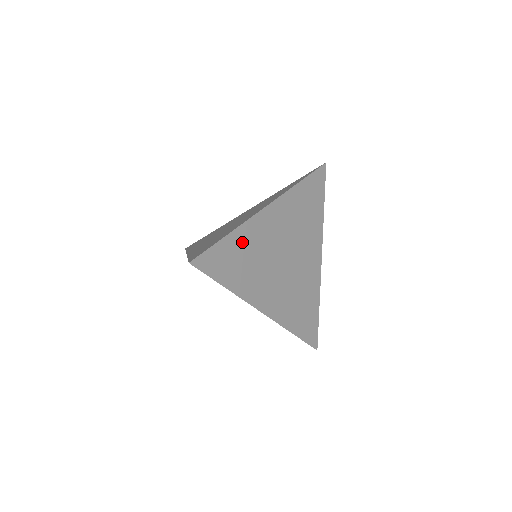
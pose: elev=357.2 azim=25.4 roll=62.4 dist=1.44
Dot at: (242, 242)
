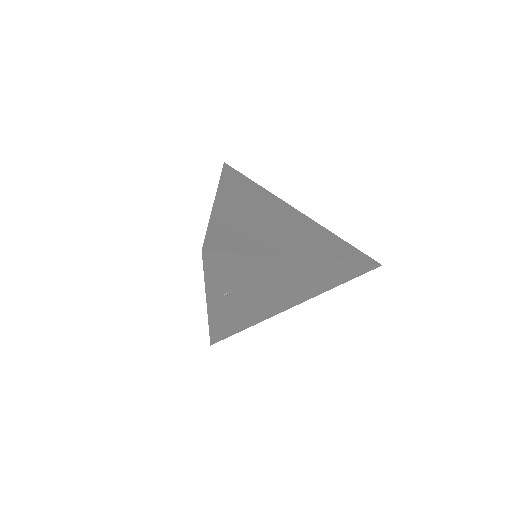
Dot at: (226, 223)
